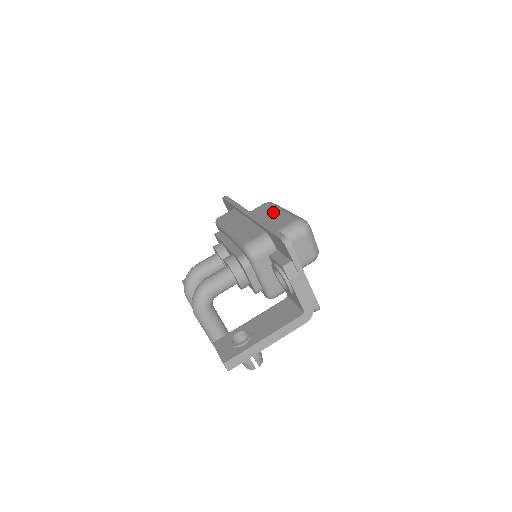
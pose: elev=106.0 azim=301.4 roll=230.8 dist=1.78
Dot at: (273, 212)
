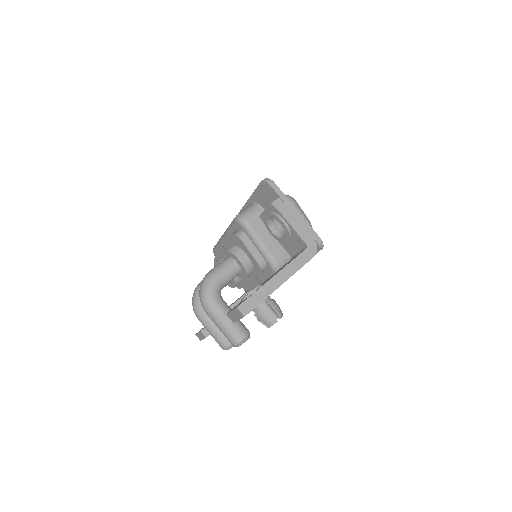
Dot at: occluded
